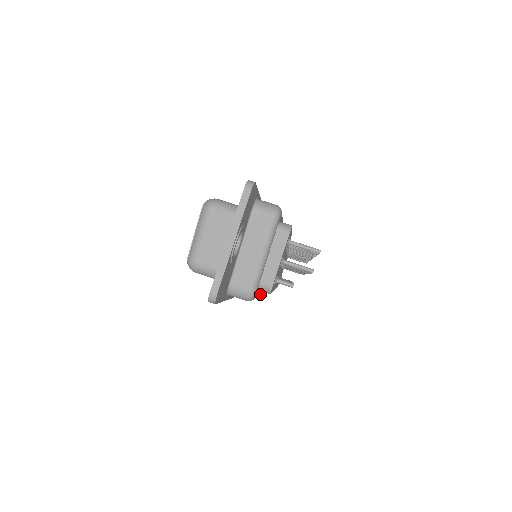
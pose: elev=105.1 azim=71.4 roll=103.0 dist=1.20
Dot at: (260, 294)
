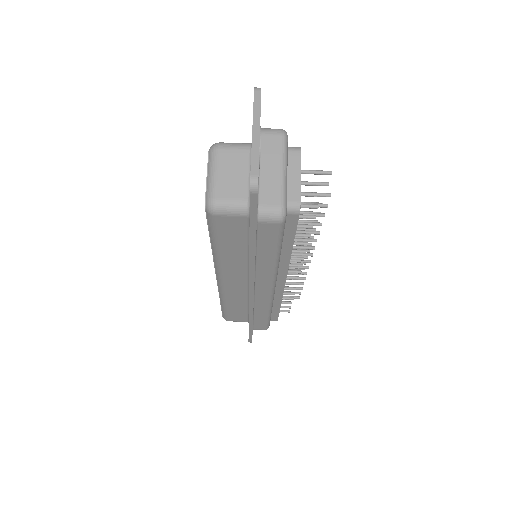
Dot at: (279, 260)
